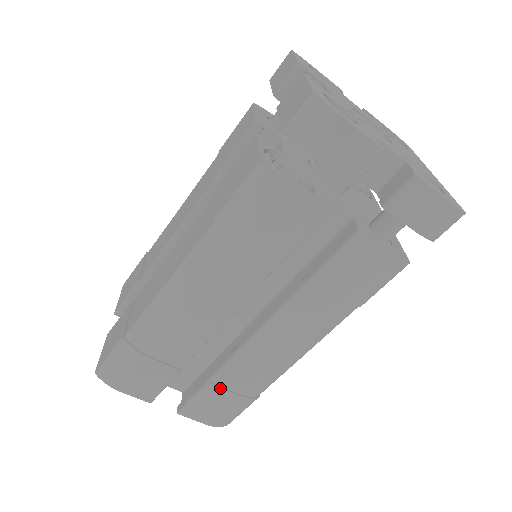
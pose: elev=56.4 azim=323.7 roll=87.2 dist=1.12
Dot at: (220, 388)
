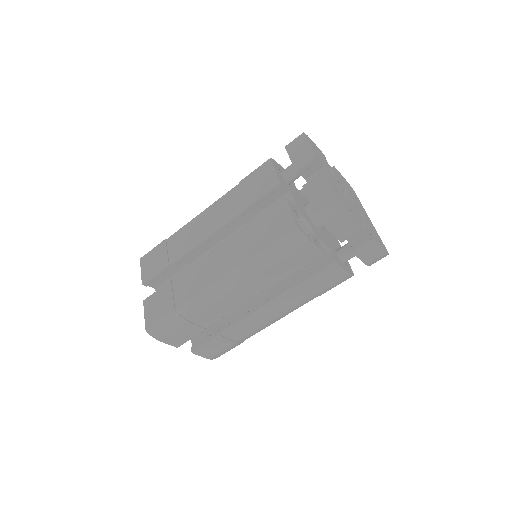
Dot at: (226, 338)
